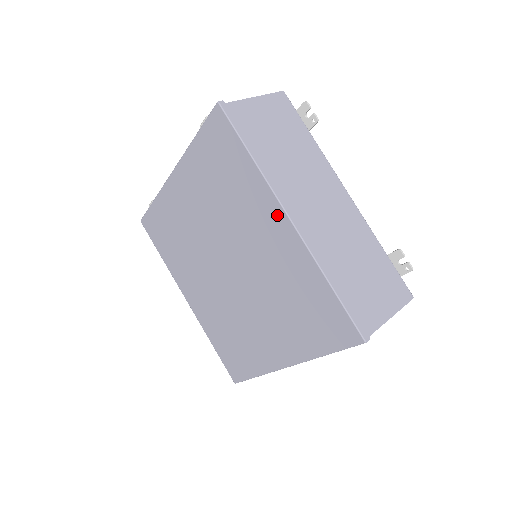
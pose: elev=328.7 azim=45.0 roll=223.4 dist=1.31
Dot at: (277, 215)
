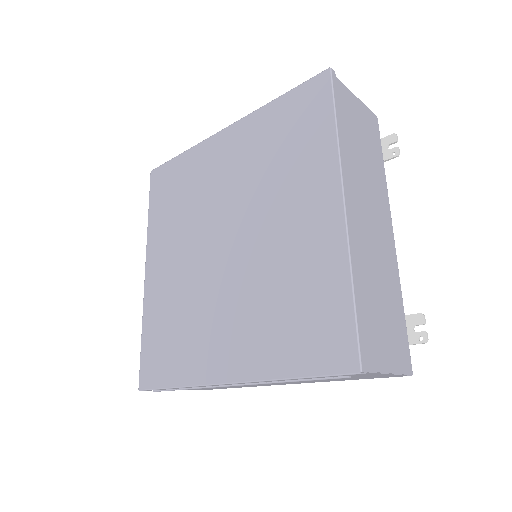
Dot at: (330, 194)
